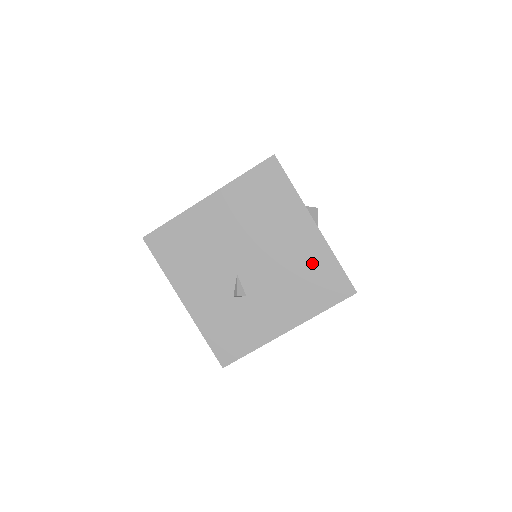
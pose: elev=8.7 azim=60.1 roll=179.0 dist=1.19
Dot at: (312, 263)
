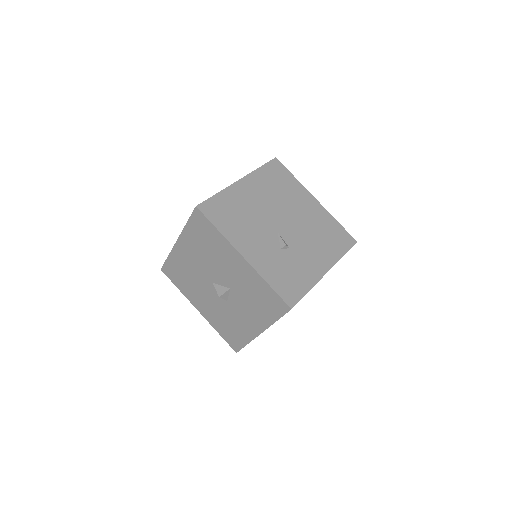
Dot at: (323, 223)
